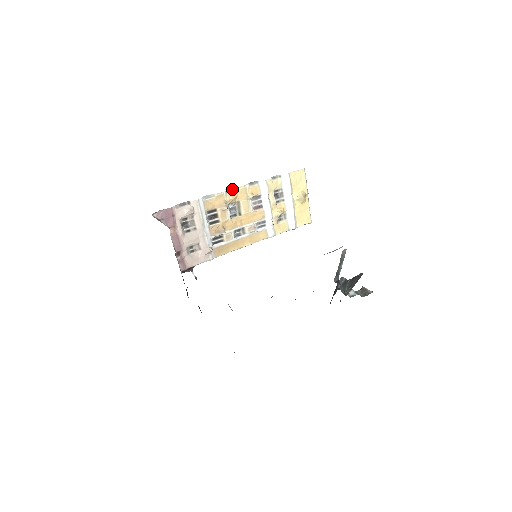
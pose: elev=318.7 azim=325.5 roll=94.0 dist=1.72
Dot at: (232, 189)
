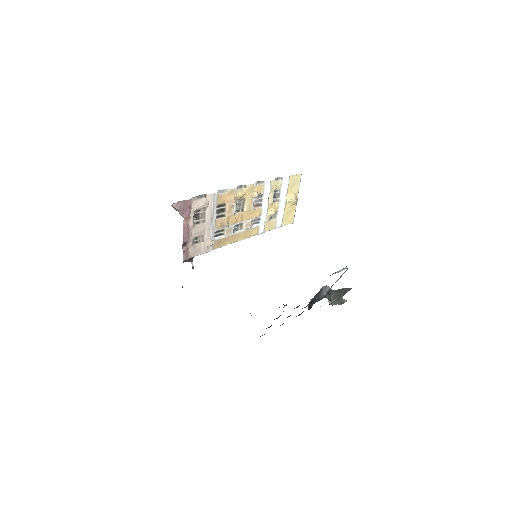
Dot at: (242, 186)
